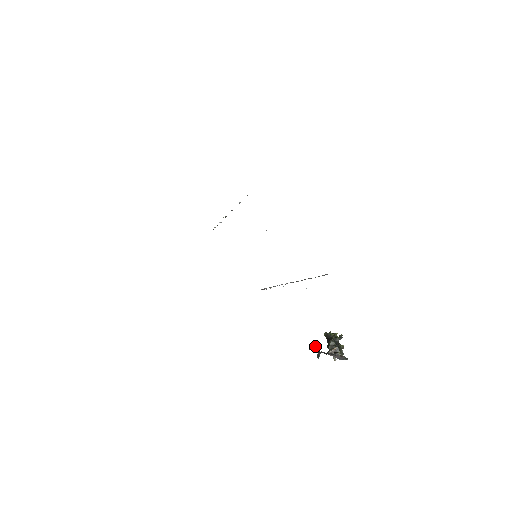
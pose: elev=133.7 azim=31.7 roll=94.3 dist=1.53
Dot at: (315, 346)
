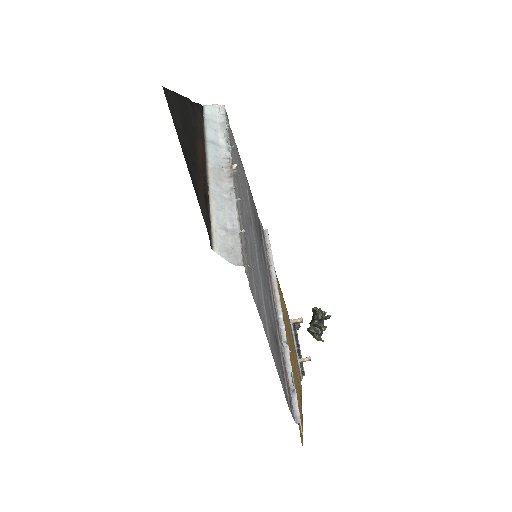
Dot at: (298, 320)
